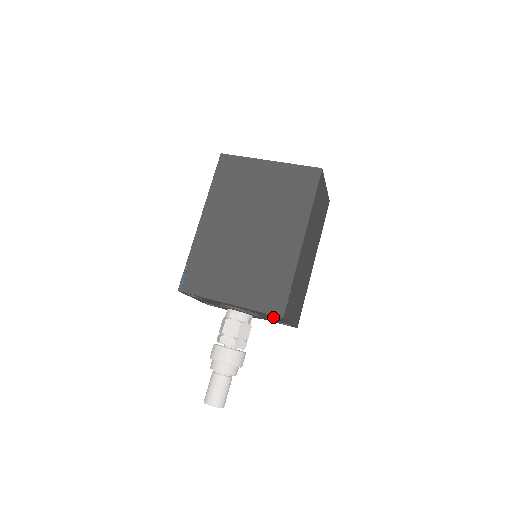
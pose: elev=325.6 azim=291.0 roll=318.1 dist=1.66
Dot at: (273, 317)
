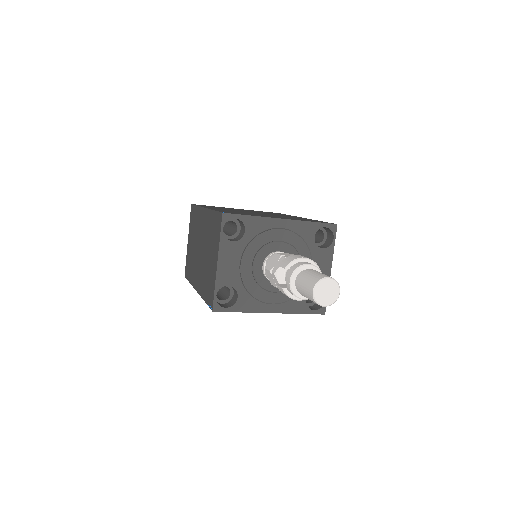
Dot at: (320, 248)
